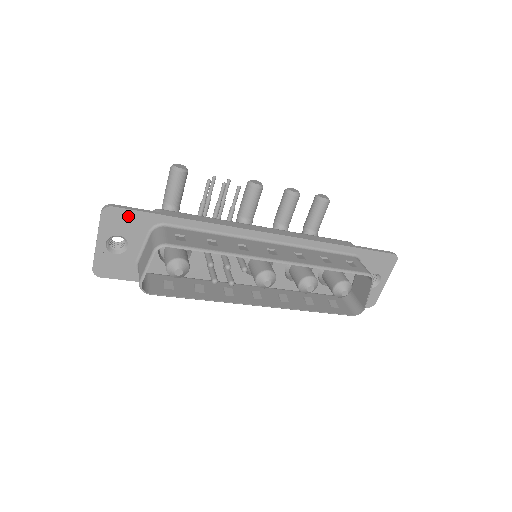
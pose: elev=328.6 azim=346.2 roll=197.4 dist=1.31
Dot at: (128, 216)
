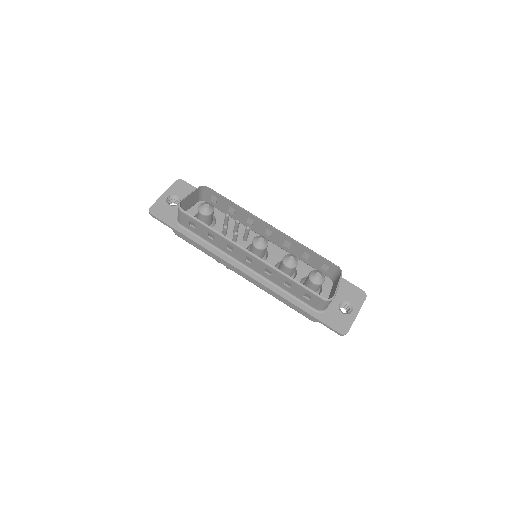
Dot at: (189, 188)
